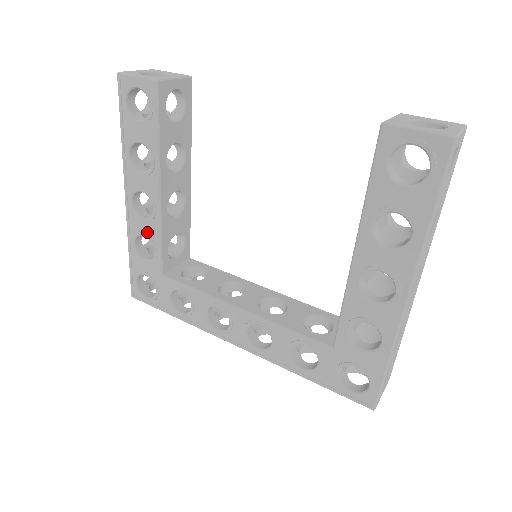
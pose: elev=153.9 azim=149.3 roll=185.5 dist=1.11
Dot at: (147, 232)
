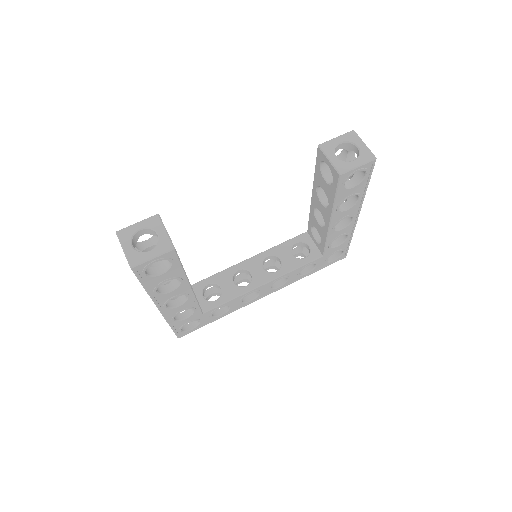
Dot at: (184, 308)
